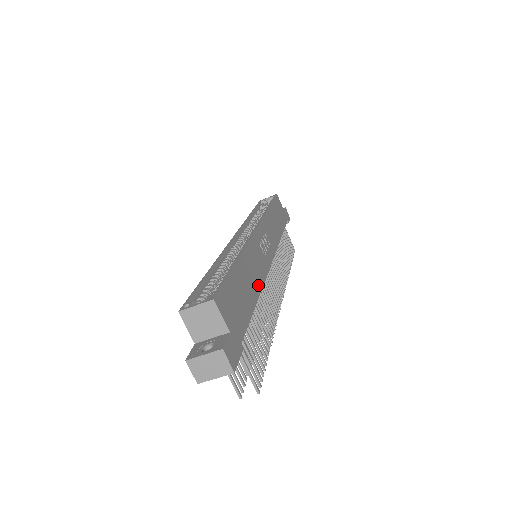
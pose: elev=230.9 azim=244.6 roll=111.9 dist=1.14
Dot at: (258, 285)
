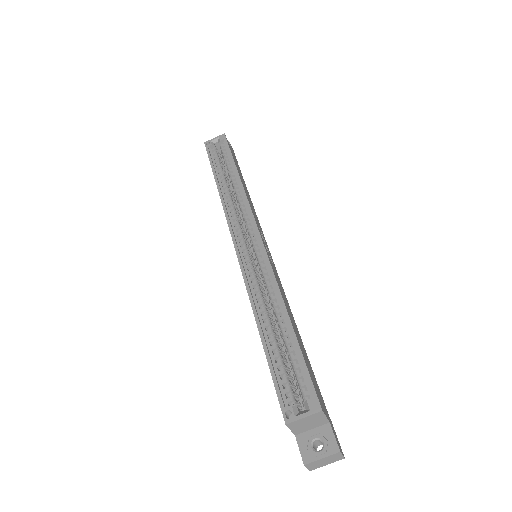
Dot at: (292, 316)
